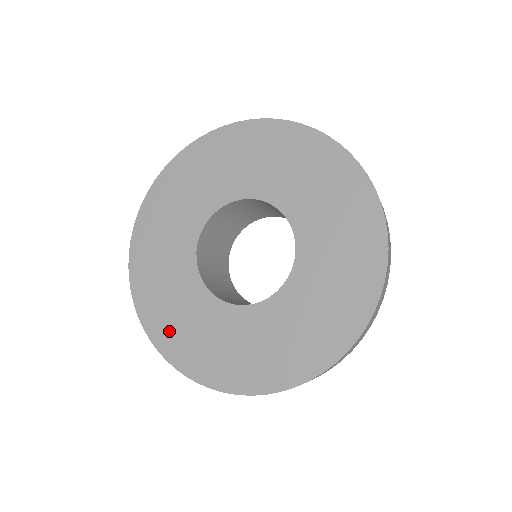
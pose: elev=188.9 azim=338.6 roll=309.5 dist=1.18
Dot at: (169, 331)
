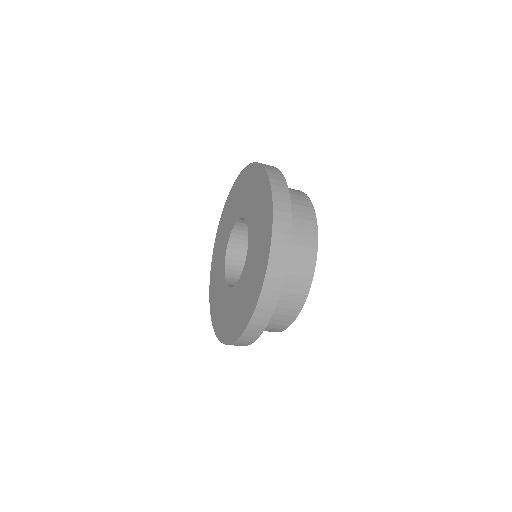
Dot at: (239, 321)
